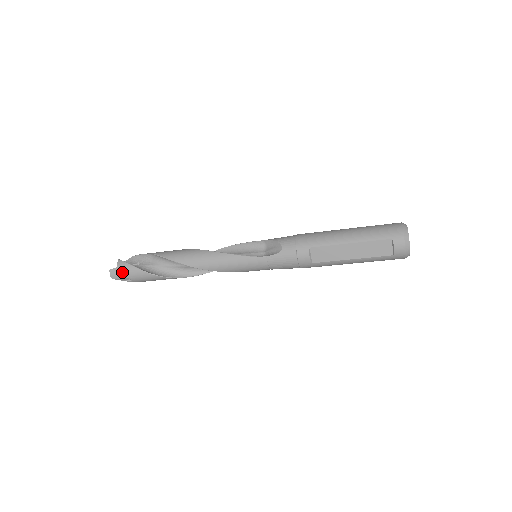
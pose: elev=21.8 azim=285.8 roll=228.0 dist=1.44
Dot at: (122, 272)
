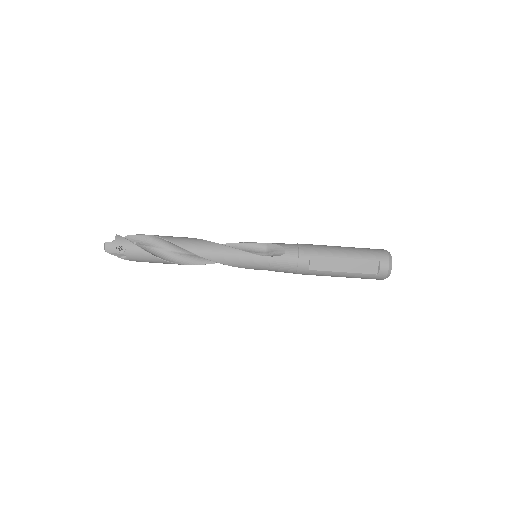
Dot at: (119, 247)
